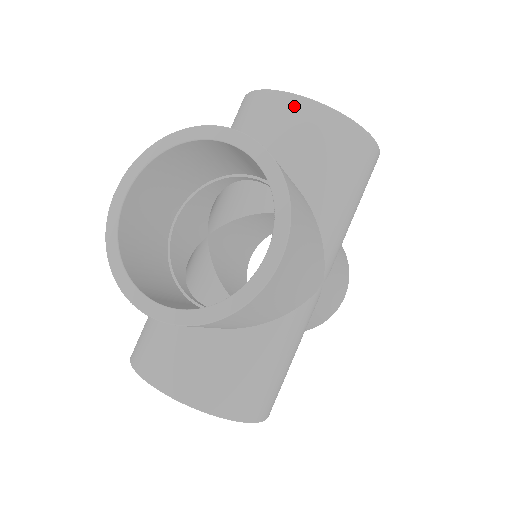
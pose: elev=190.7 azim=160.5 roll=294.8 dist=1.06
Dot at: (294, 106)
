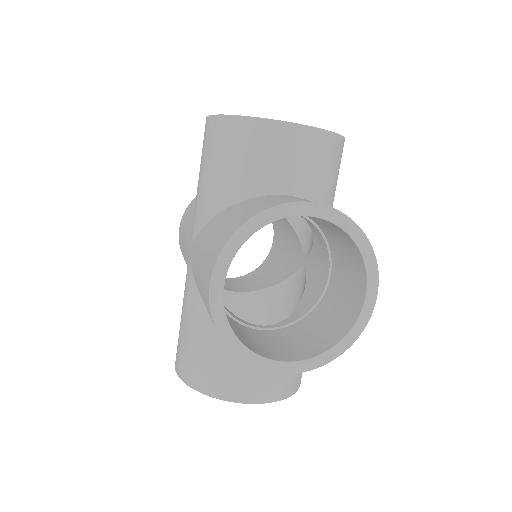
Dot at: (305, 137)
